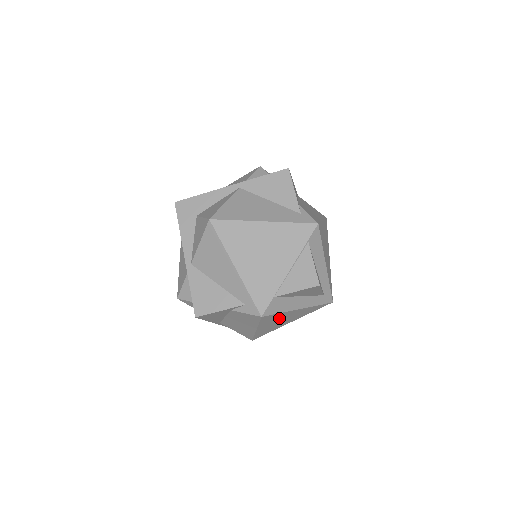
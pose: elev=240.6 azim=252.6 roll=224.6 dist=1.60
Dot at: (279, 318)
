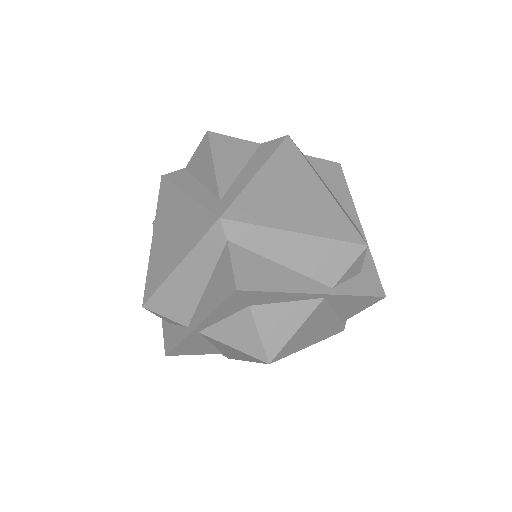
Dot at: occluded
